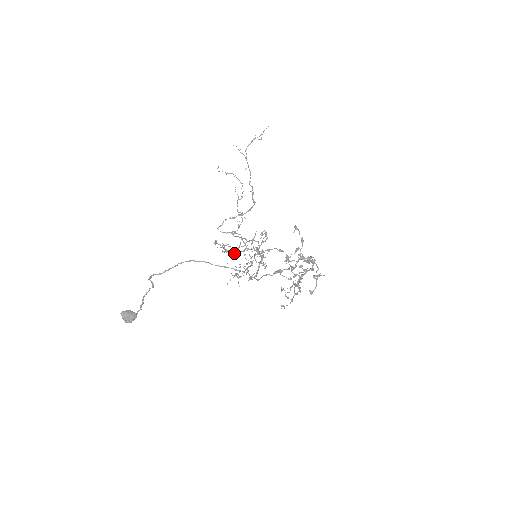
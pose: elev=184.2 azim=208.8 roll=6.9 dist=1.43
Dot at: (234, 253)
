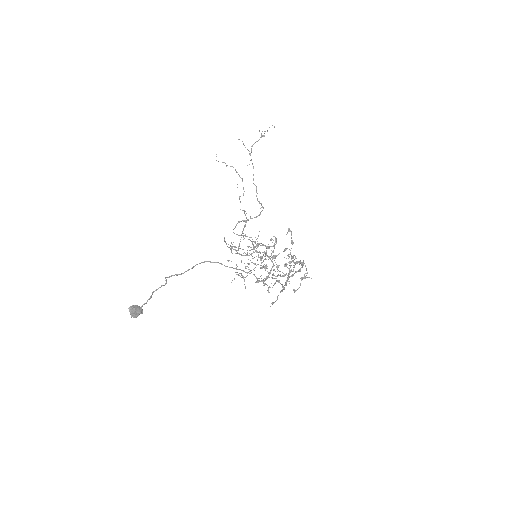
Dot at: (244, 255)
